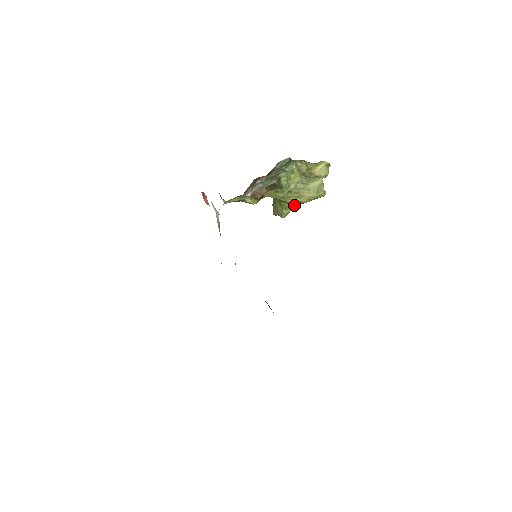
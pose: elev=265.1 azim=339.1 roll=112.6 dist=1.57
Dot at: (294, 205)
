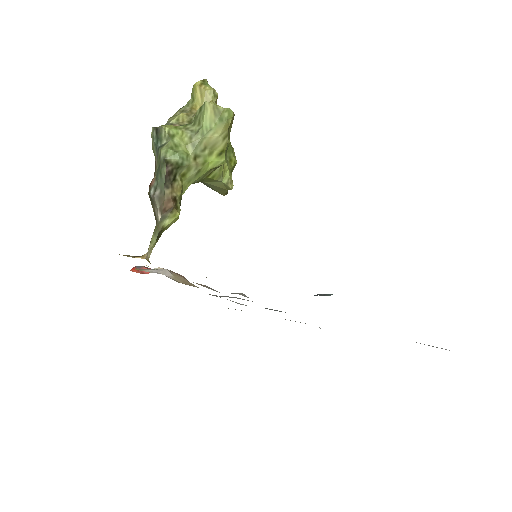
Dot at: (220, 163)
